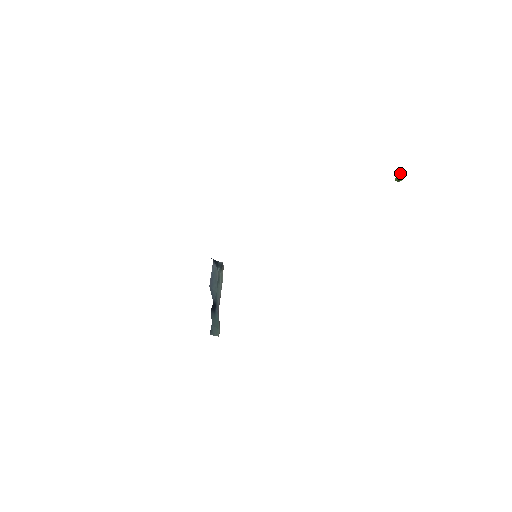
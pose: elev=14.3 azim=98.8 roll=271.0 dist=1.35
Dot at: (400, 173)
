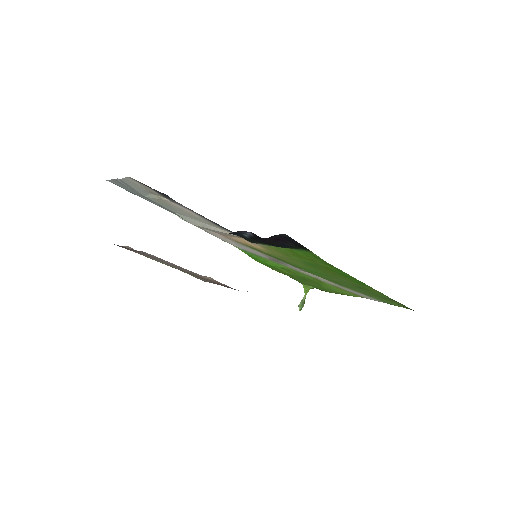
Dot at: (306, 291)
